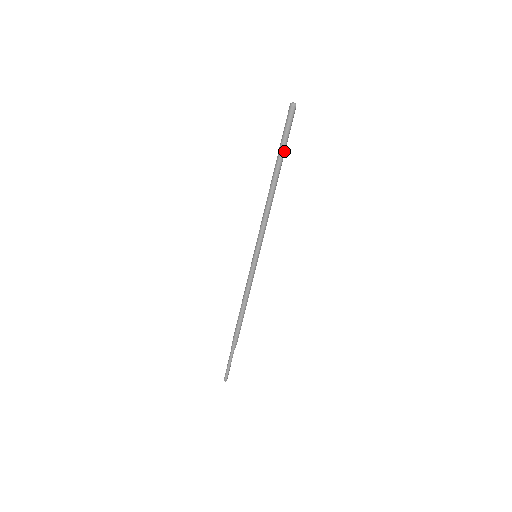
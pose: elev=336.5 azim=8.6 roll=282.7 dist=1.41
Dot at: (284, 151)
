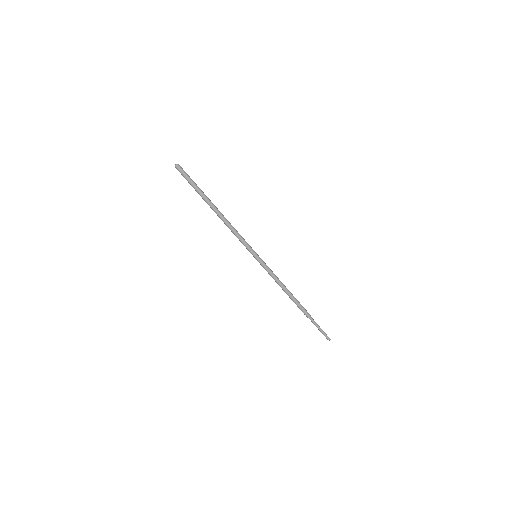
Dot at: (200, 191)
